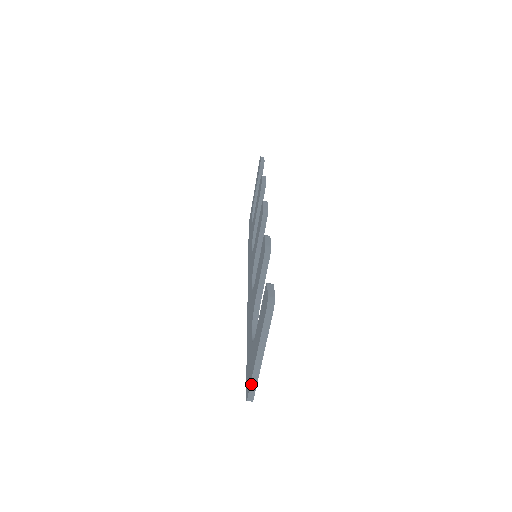
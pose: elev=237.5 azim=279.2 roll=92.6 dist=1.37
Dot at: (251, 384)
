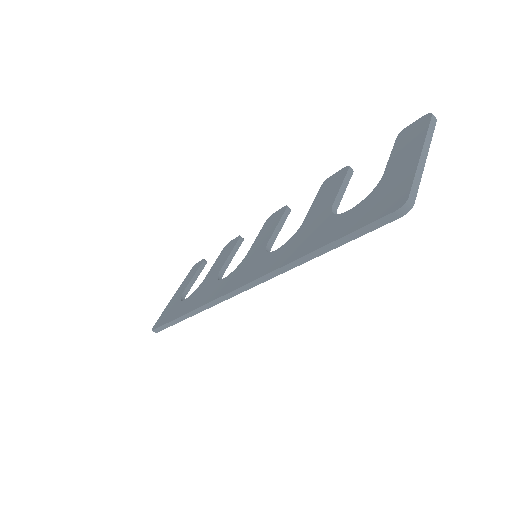
Dot at: (414, 180)
